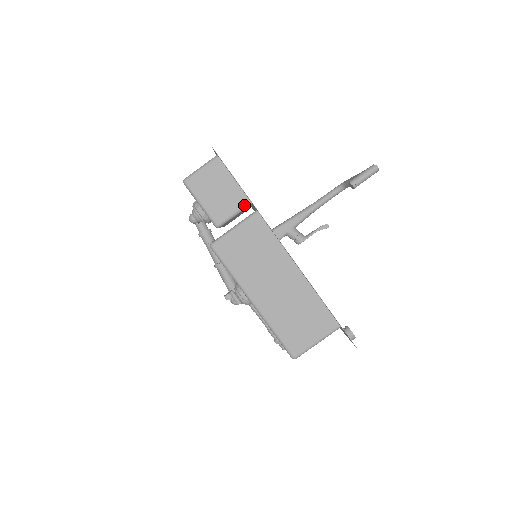
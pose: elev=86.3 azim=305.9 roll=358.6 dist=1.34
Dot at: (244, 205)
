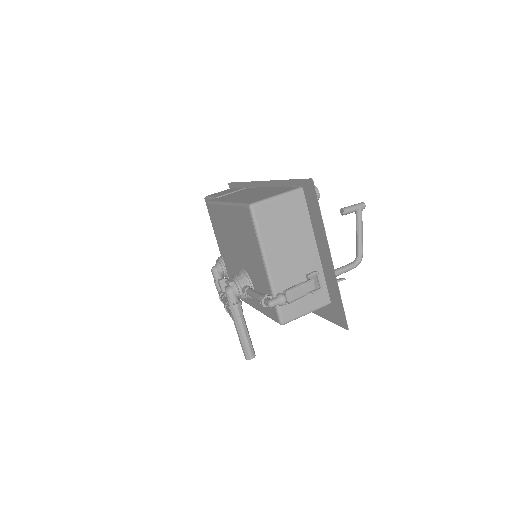
Dot at: (240, 189)
